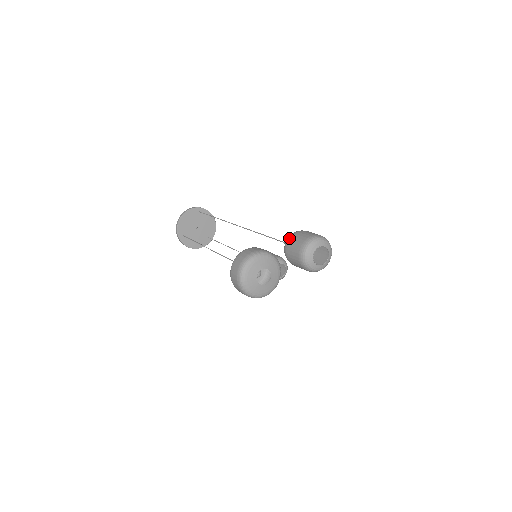
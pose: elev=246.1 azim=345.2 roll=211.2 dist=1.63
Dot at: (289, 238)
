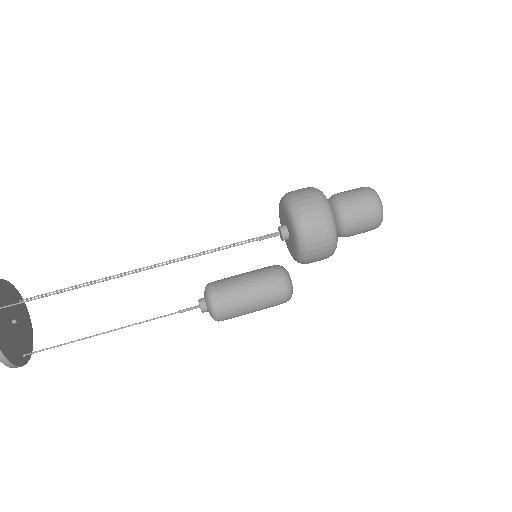
Dot at: occluded
